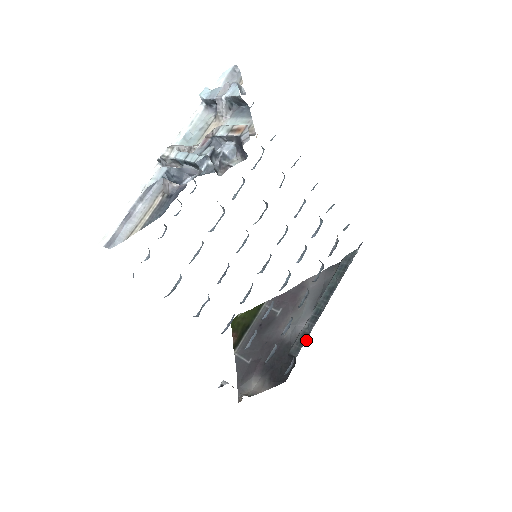
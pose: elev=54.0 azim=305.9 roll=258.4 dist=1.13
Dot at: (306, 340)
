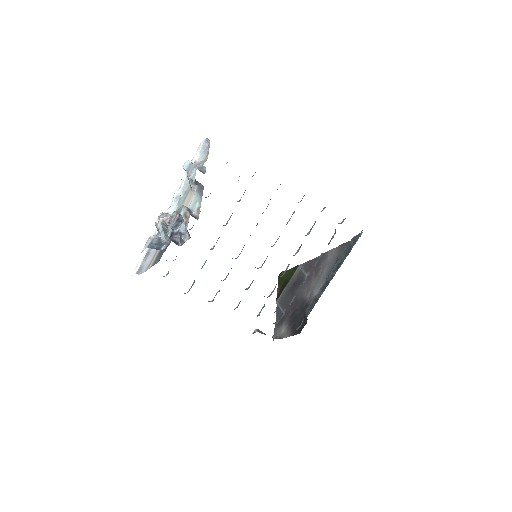
Dot at: occluded
